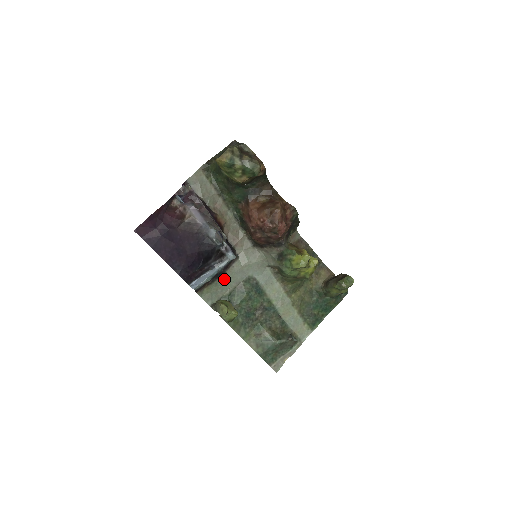
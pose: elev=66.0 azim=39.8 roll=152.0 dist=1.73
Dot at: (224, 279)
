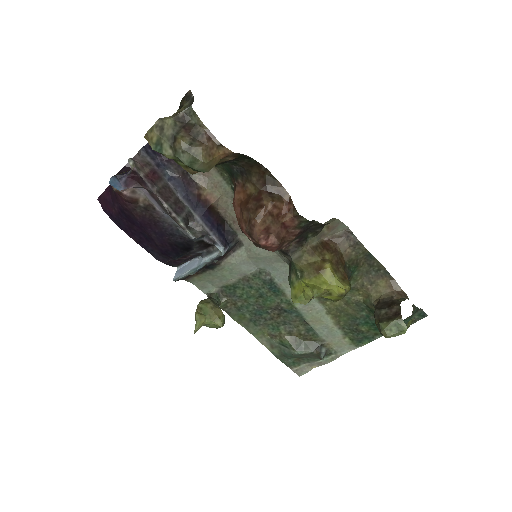
Dot at: (220, 270)
